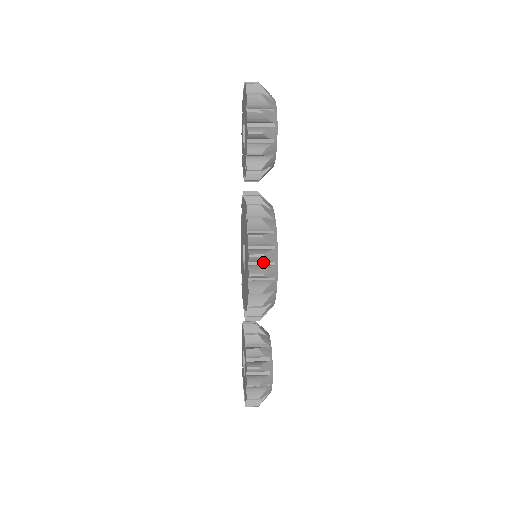
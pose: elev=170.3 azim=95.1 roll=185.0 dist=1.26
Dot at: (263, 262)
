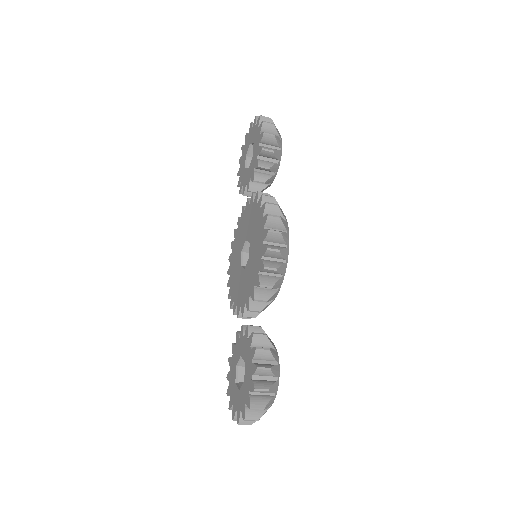
Dot at: (277, 229)
